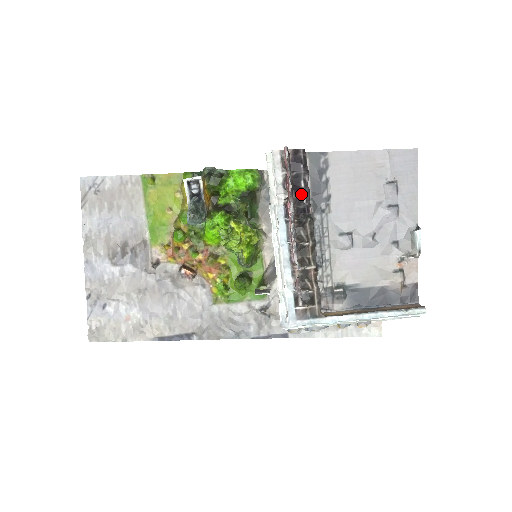
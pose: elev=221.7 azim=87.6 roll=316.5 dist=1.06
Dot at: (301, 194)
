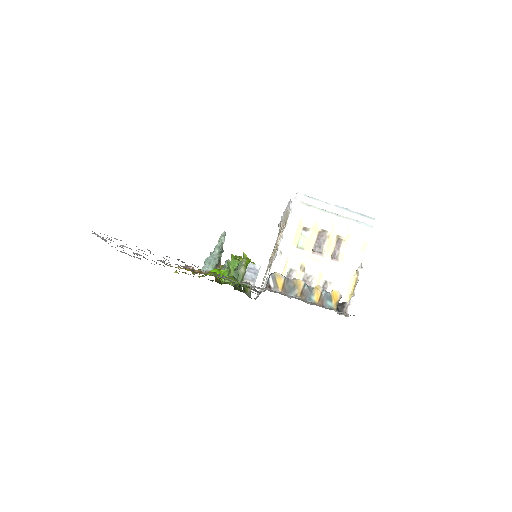
Dot at: occluded
